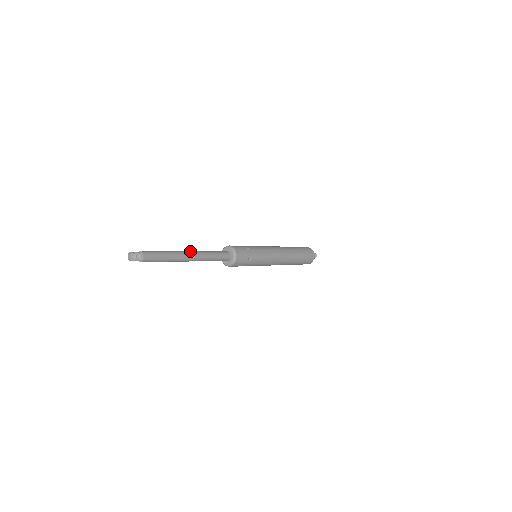
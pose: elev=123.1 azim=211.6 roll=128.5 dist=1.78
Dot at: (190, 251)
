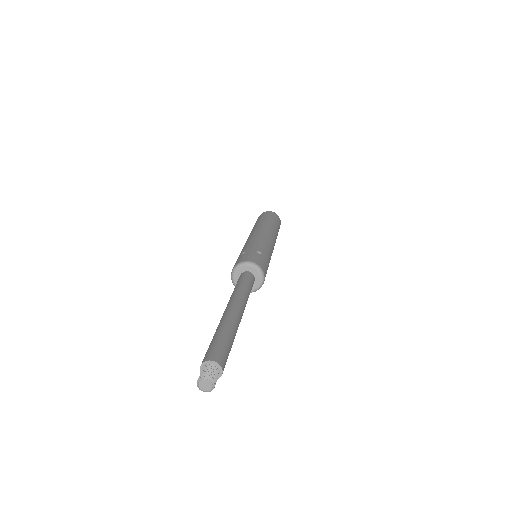
Dot at: (233, 305)
